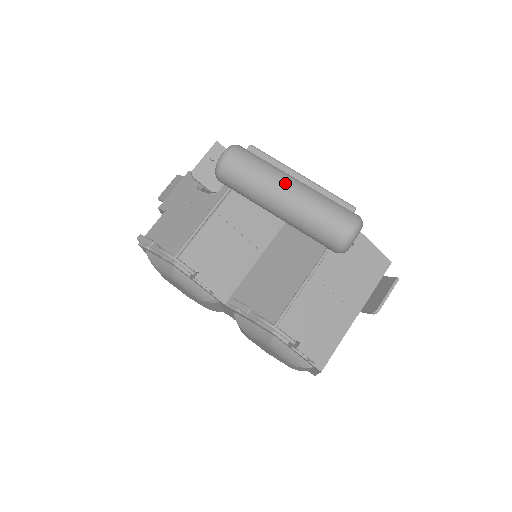
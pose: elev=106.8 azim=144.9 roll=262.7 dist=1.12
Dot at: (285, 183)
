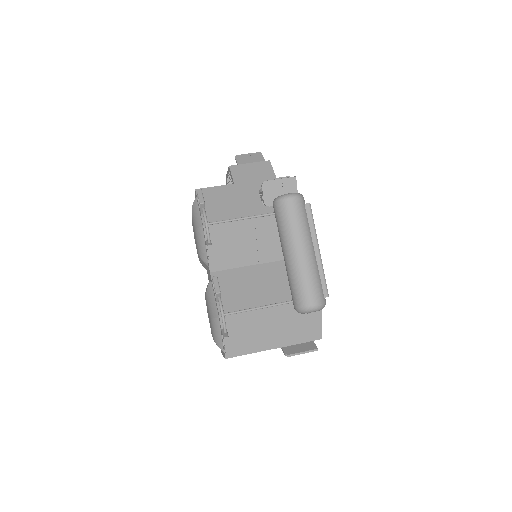
Dot at: (305, 246)
